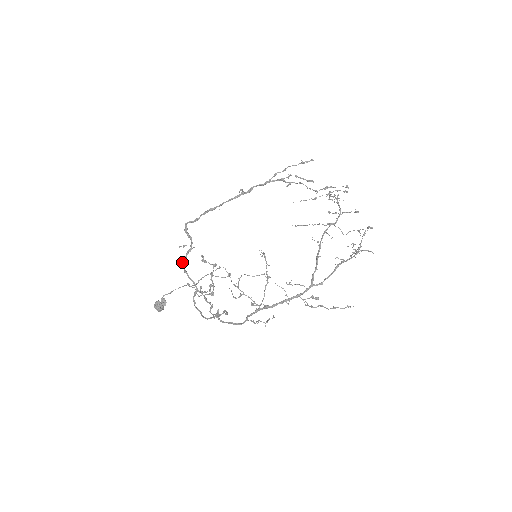
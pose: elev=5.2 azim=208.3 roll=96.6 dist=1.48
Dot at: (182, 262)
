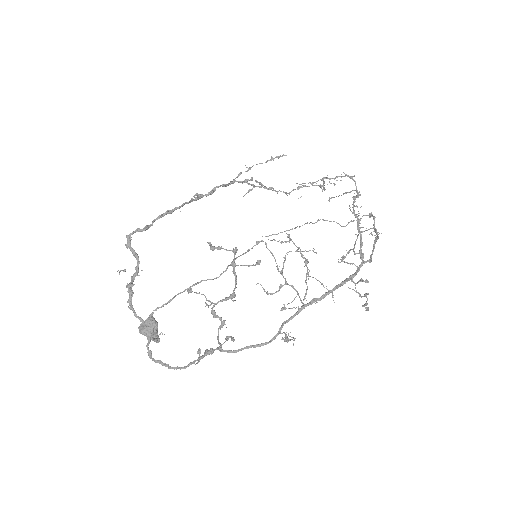
Dot at: (127, 291)
